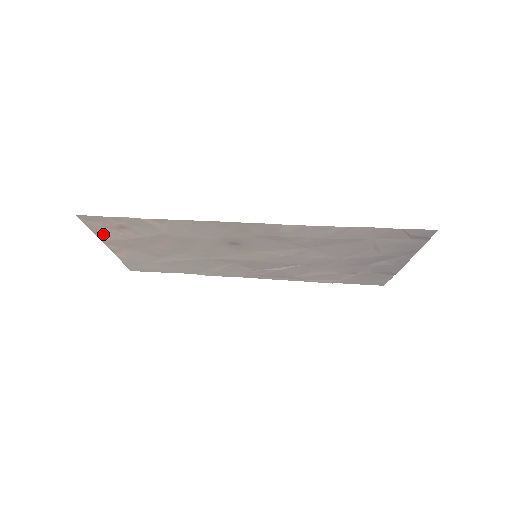
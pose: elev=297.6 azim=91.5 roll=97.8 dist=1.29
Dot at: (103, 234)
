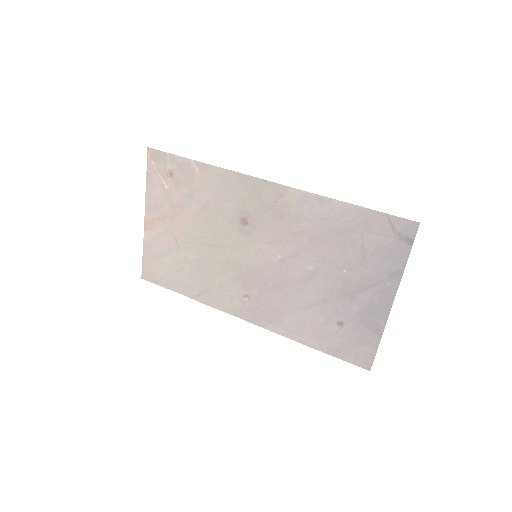
Dot at: (152, 187)
